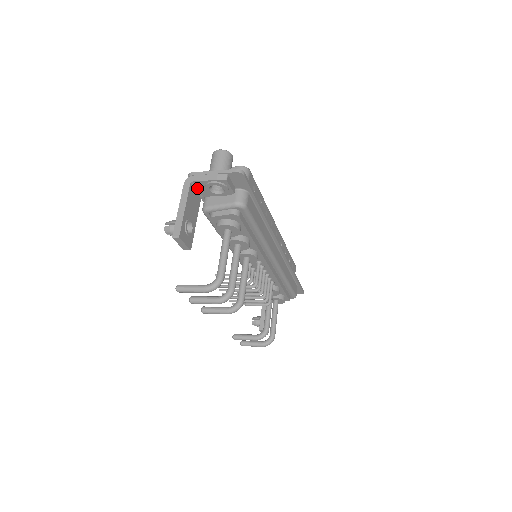
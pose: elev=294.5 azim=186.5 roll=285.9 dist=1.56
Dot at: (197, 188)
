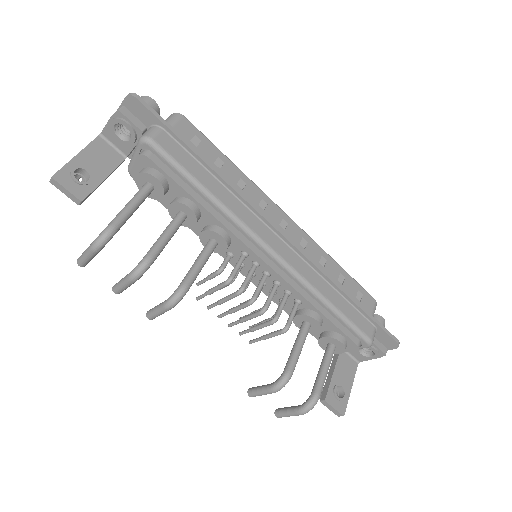
Dot at: (112, 143)
